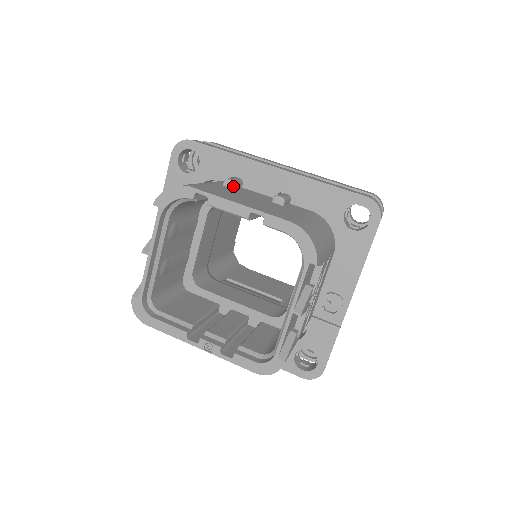
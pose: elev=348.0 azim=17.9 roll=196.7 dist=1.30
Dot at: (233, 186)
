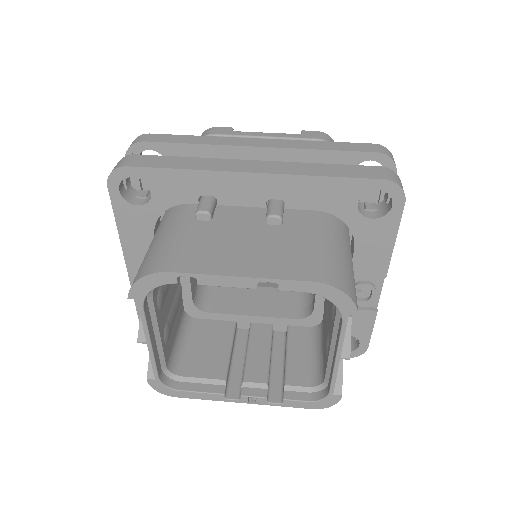
Dot at: (210, 218)
